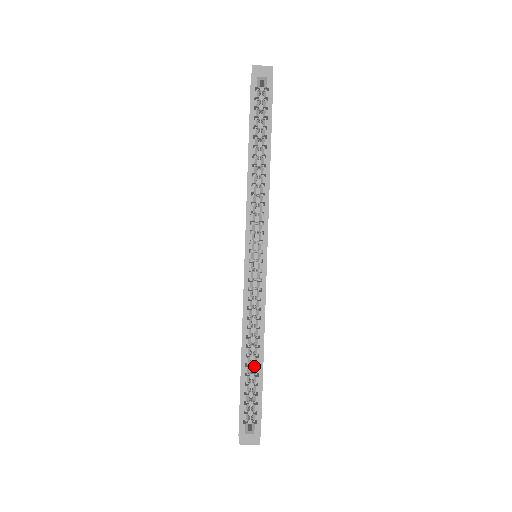
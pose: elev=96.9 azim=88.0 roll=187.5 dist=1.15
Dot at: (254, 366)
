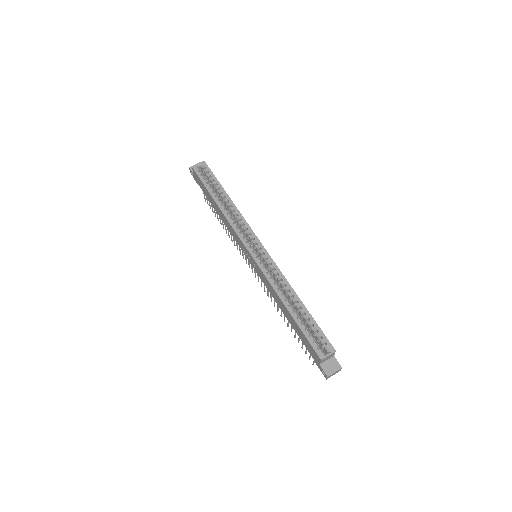
Dot at: (299, 311)
